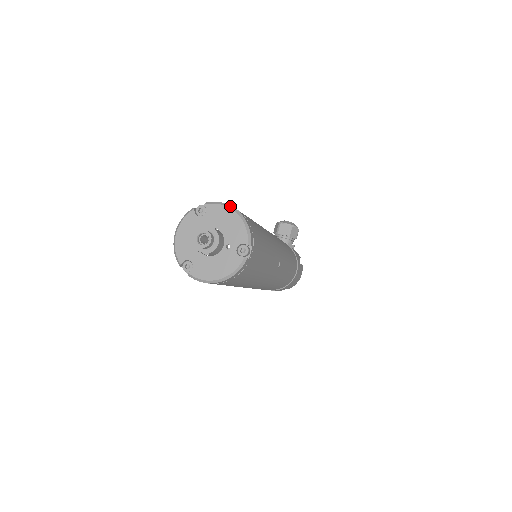
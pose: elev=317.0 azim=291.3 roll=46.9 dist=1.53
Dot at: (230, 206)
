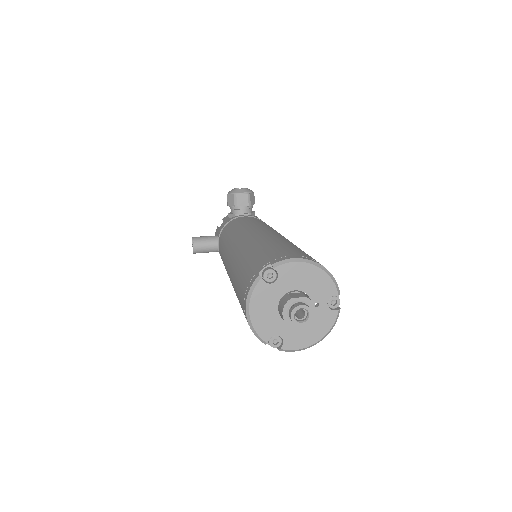
Dot at: (304, 260)
